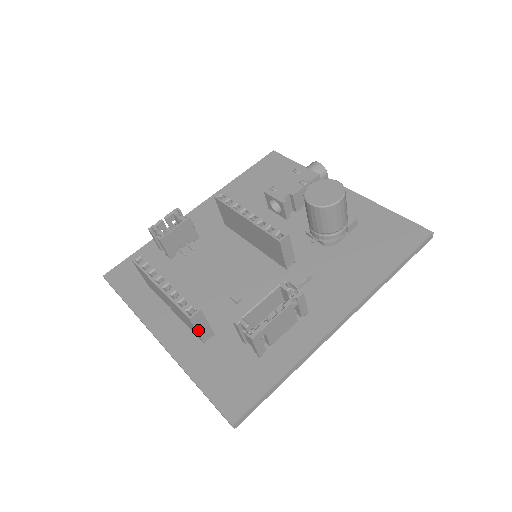
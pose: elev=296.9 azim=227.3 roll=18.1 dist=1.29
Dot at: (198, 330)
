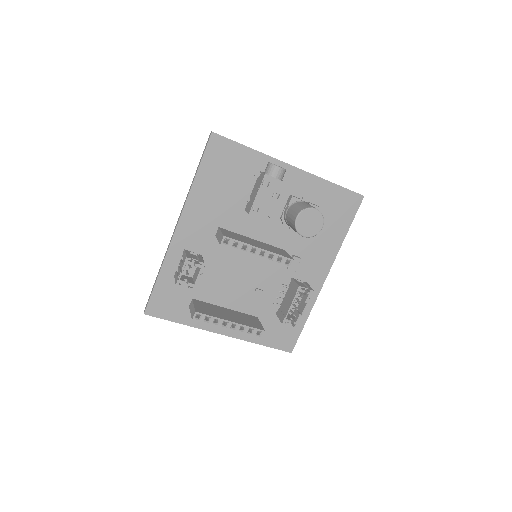
Dot at: occluded
